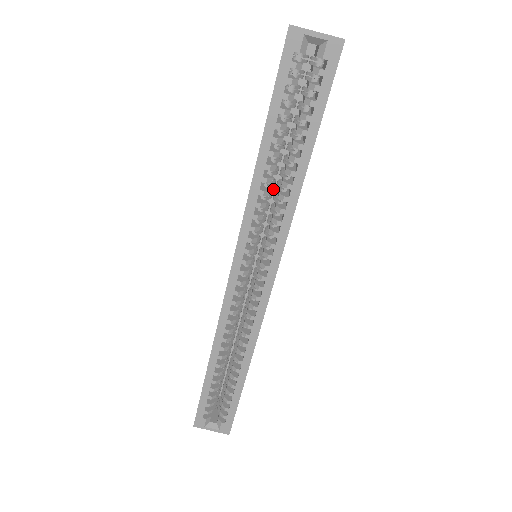
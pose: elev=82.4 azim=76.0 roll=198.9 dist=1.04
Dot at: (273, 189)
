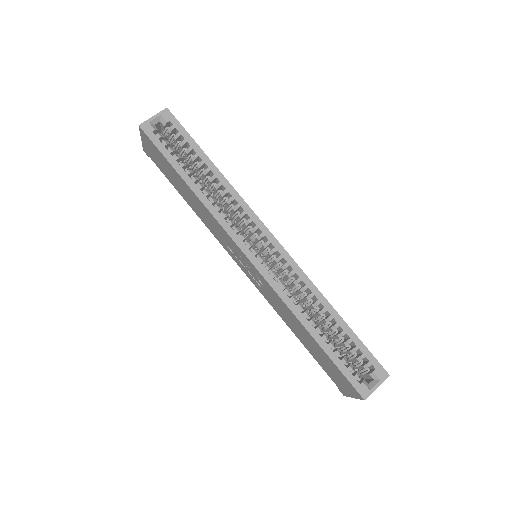
Dot at: occluded
